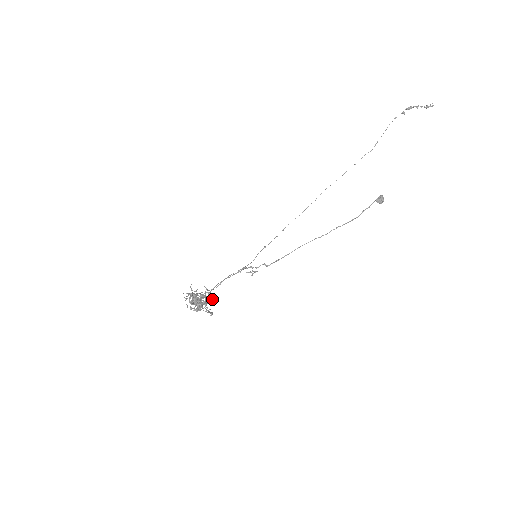
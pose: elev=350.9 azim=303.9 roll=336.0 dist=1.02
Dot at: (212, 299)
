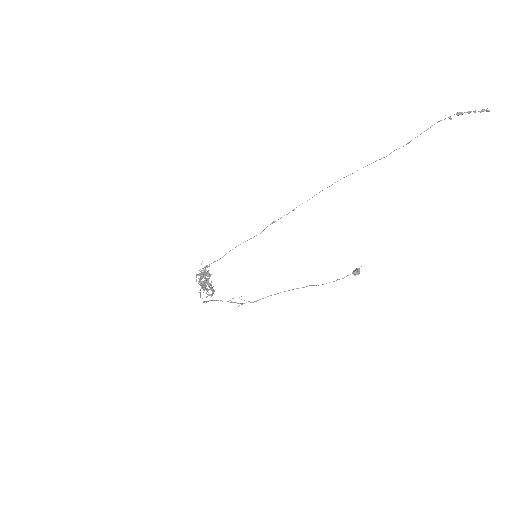
Dot at: occluded
